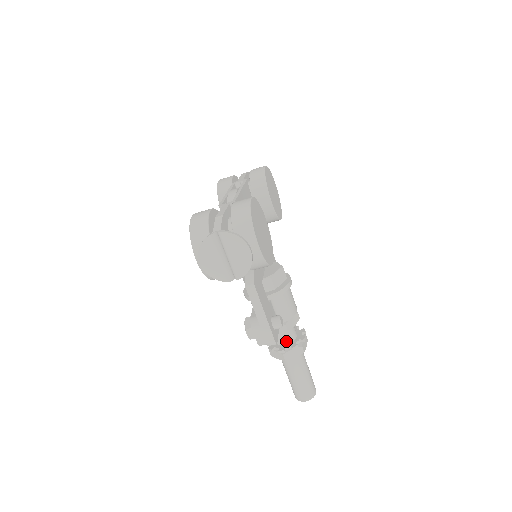
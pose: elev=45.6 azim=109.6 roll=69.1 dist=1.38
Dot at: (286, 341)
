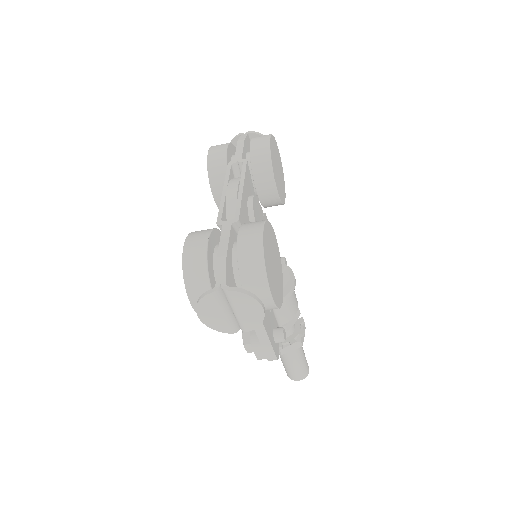
Dot at: occluded
